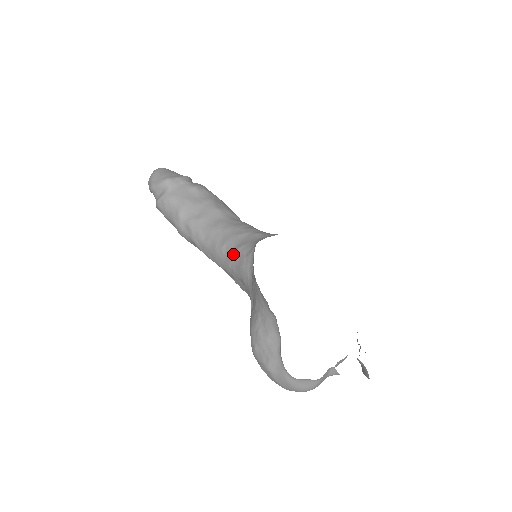
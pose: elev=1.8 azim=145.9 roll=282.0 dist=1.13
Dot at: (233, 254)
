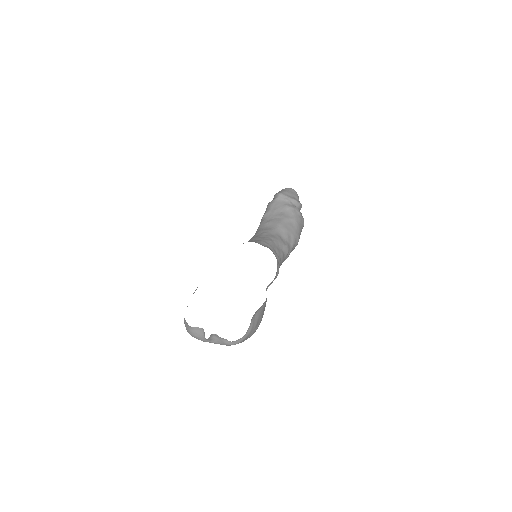
Dot at: occluded
